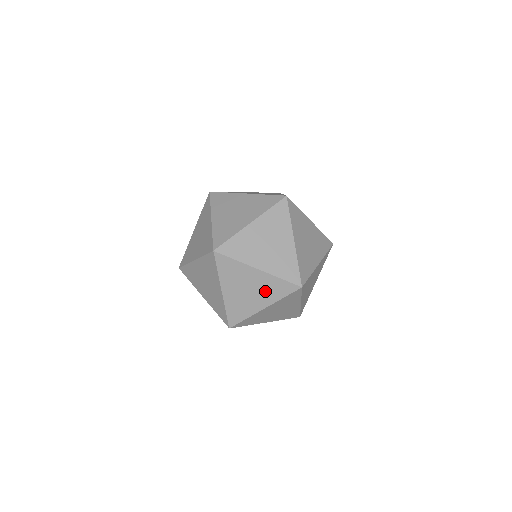
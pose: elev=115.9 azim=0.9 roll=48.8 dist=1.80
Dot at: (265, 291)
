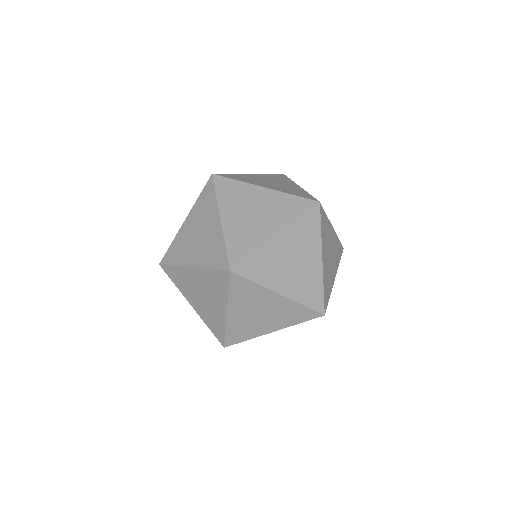
Dot at: (280, 316)
